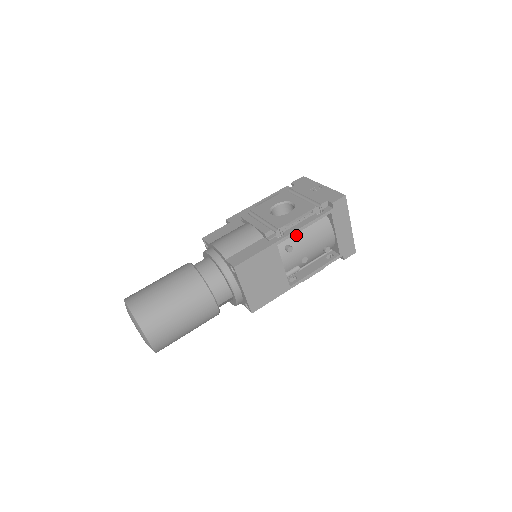
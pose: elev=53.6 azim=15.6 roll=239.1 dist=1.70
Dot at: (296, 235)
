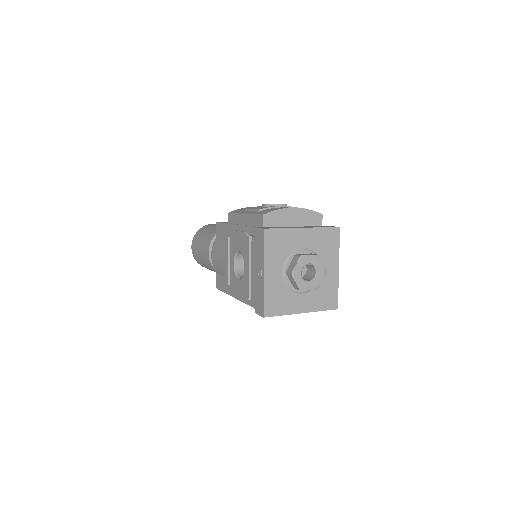
Dot at: occluded
